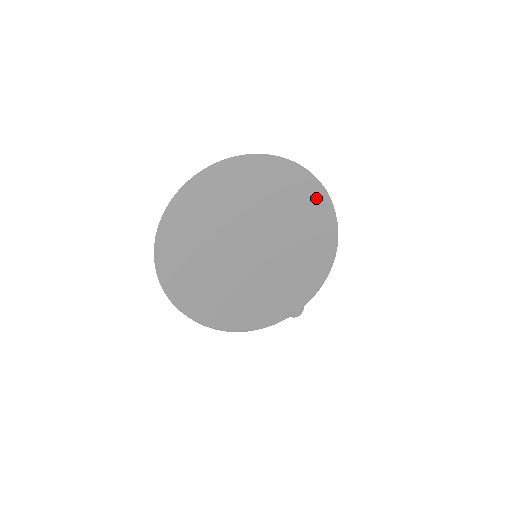
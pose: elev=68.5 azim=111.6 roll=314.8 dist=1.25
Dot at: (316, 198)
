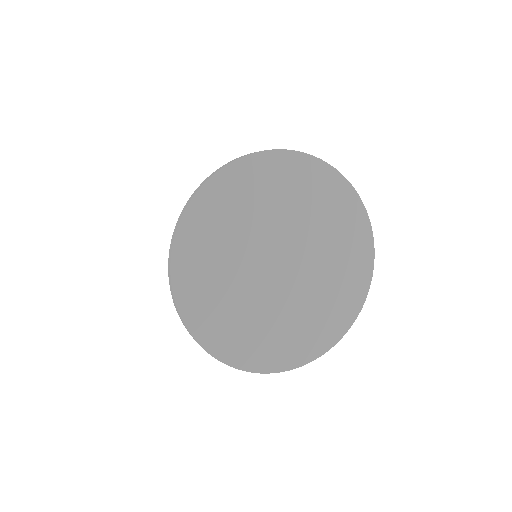
Dot at: (360, 285)
